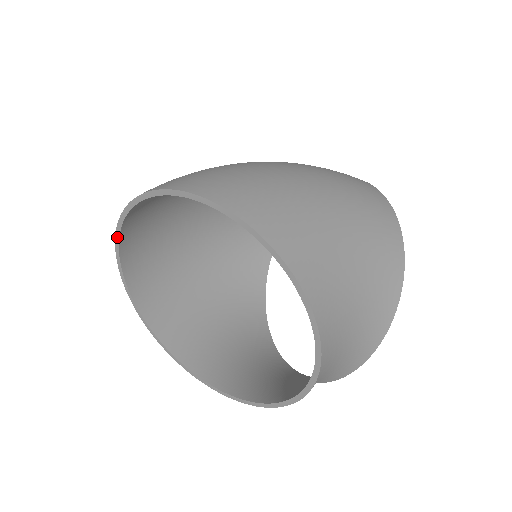
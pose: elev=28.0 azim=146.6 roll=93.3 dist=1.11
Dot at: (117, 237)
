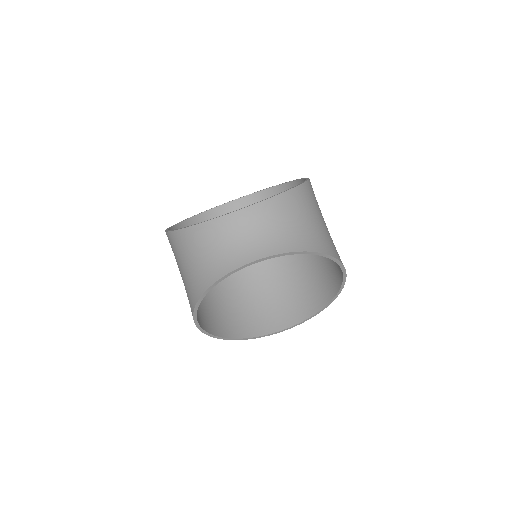
Dot at: (214, 207)
